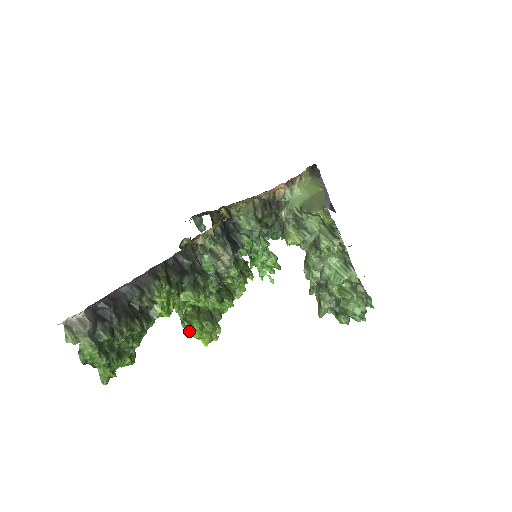
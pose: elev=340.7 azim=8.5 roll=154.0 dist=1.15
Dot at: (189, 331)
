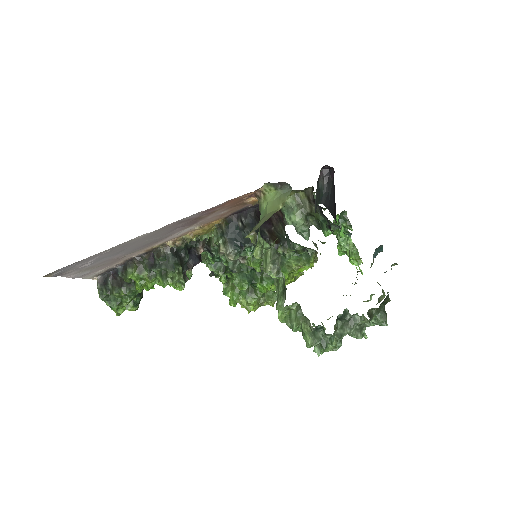
Dot at: occluded
